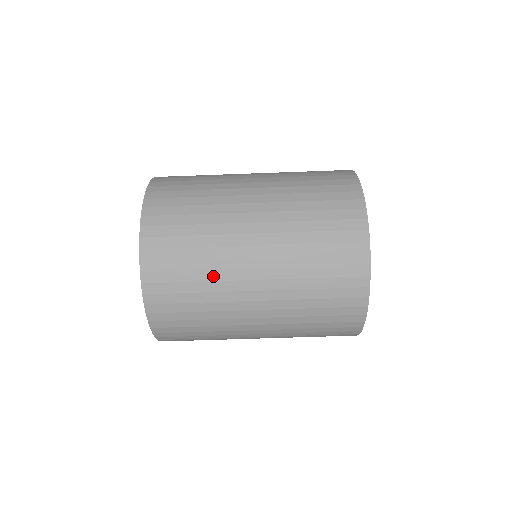
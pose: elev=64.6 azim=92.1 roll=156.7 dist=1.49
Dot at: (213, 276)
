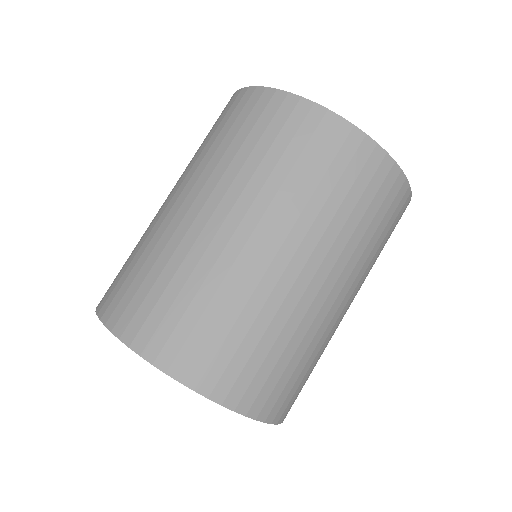
Dot at: (241, 299)
